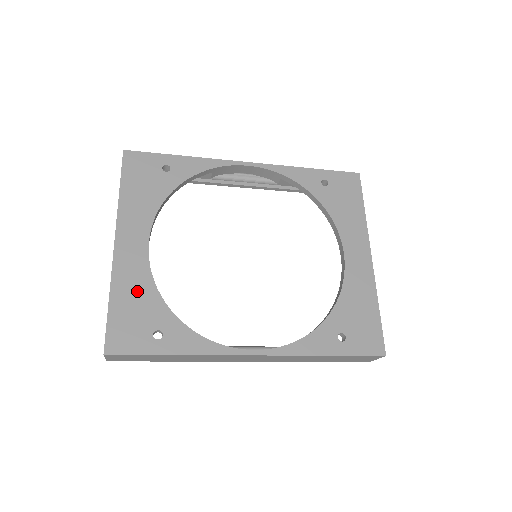
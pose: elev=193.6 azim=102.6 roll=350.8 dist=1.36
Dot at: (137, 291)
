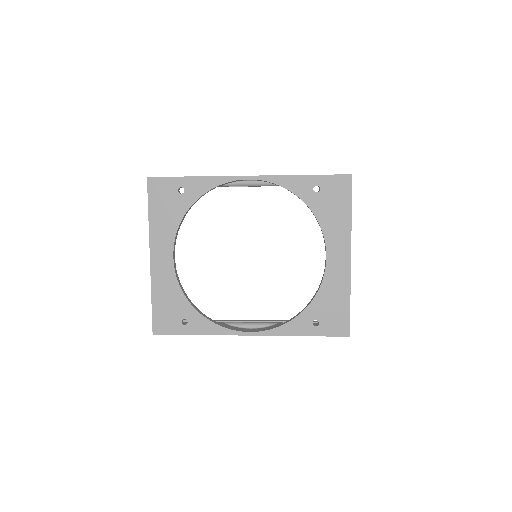
Dot at: (169, 292)
